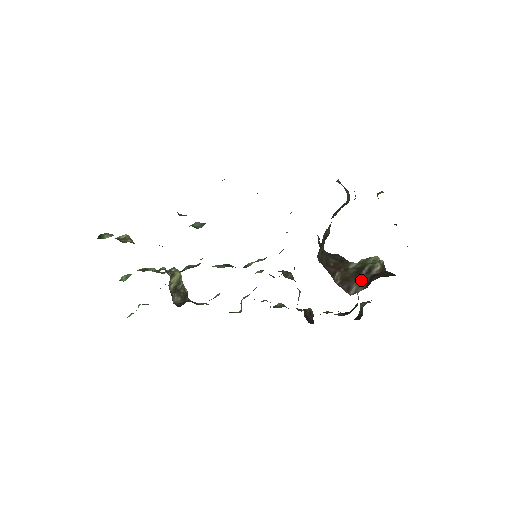
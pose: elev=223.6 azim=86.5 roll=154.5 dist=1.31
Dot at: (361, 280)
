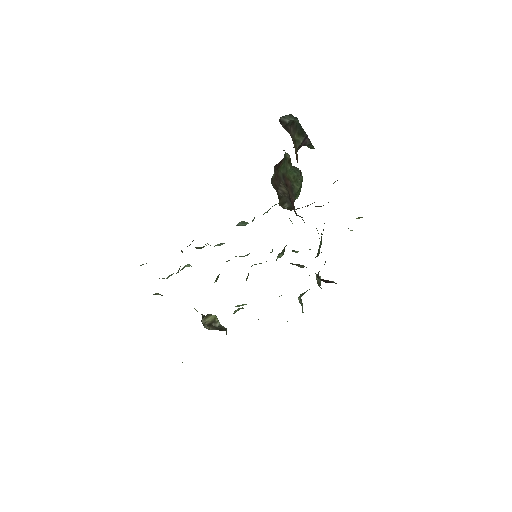
Dot at: occluded
